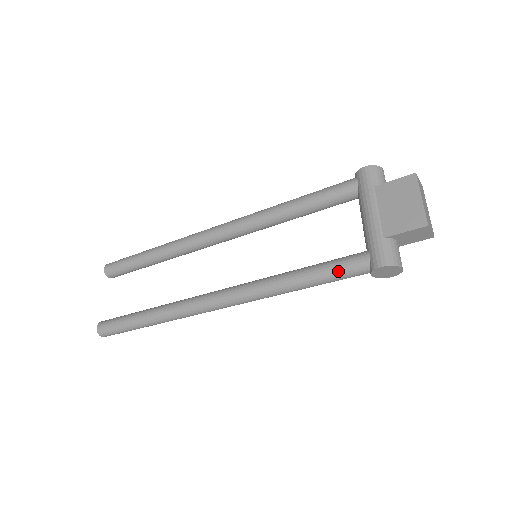
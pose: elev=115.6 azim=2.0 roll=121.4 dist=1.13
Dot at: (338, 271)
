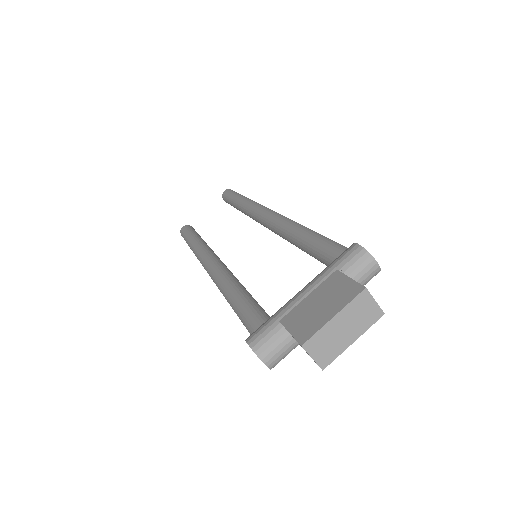
Dot at: (244, 316)
